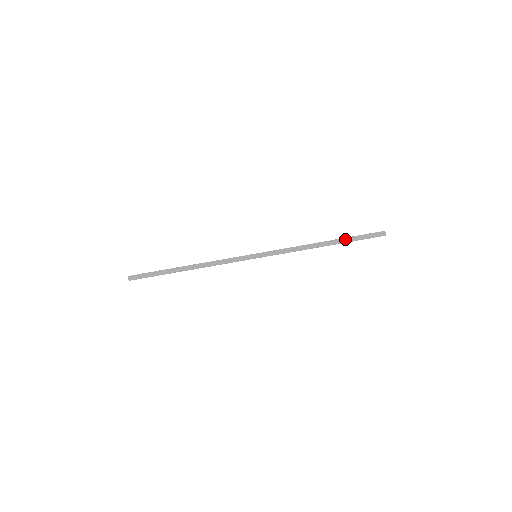
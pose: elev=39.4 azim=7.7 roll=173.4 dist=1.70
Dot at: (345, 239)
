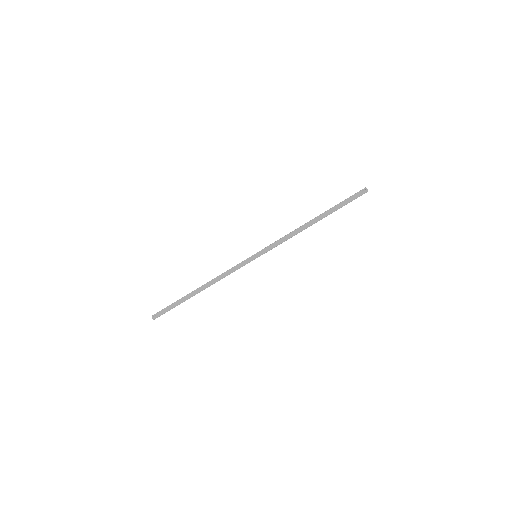
Dot at: (331, 210)
